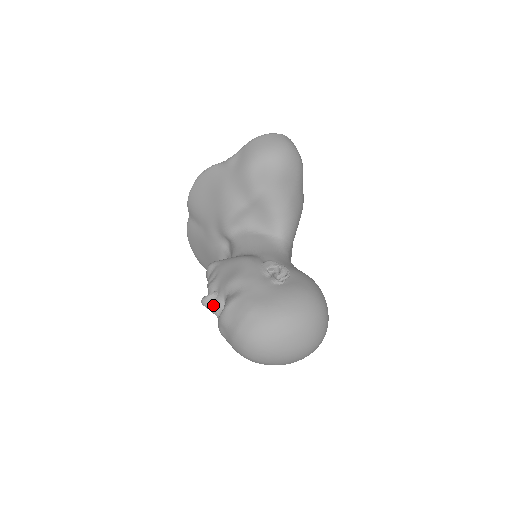
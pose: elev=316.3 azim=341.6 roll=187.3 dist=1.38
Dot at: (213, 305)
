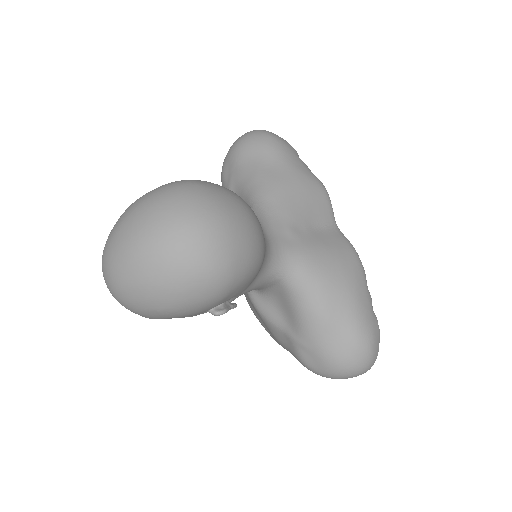
Dot at: occluded
